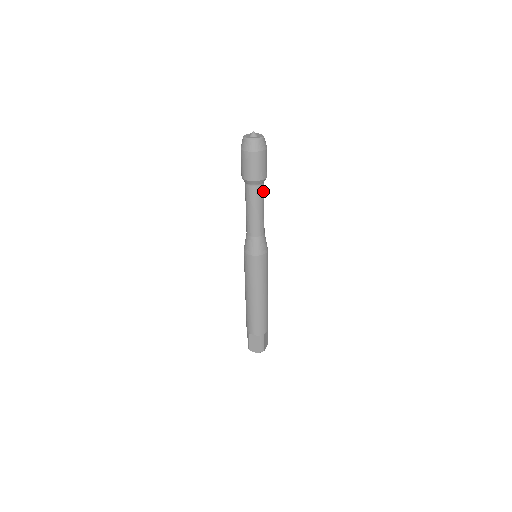
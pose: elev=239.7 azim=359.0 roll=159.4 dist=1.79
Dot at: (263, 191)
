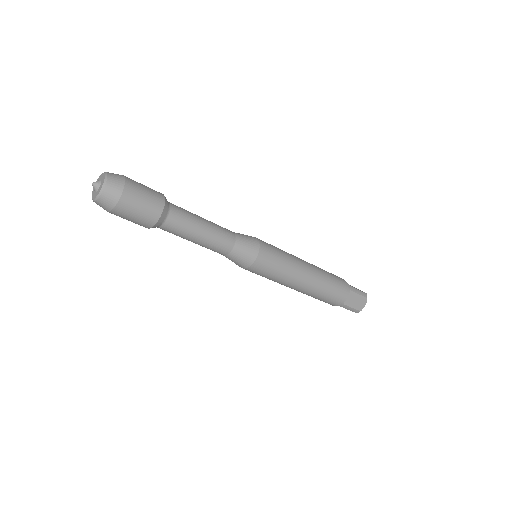
Dot at: (177, 222)
